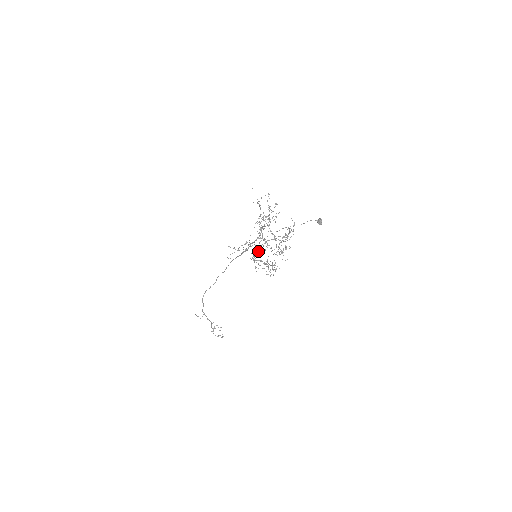
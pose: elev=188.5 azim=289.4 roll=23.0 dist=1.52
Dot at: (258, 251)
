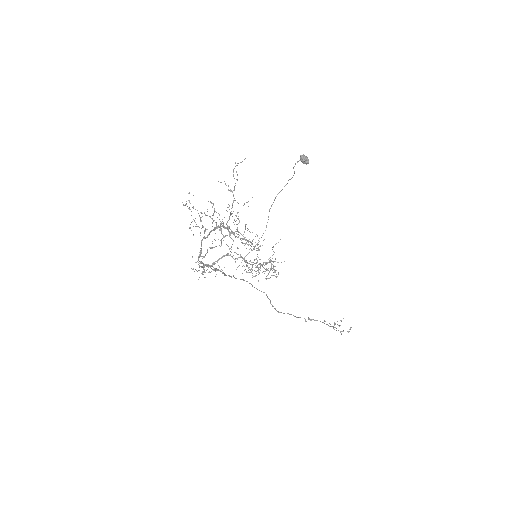
Dot at: (214, 270)
